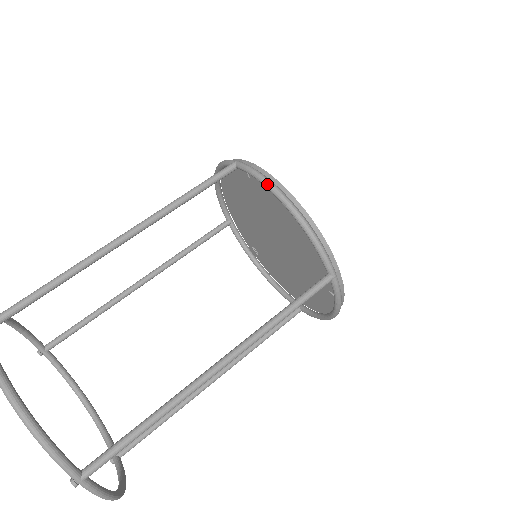
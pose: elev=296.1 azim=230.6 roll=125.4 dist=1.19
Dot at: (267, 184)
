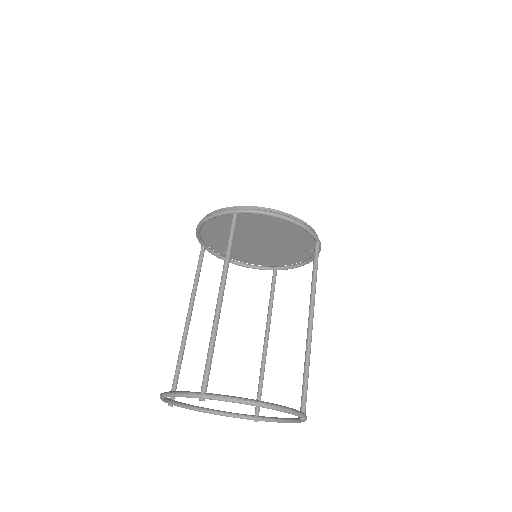
Dot at: (271, 214)
